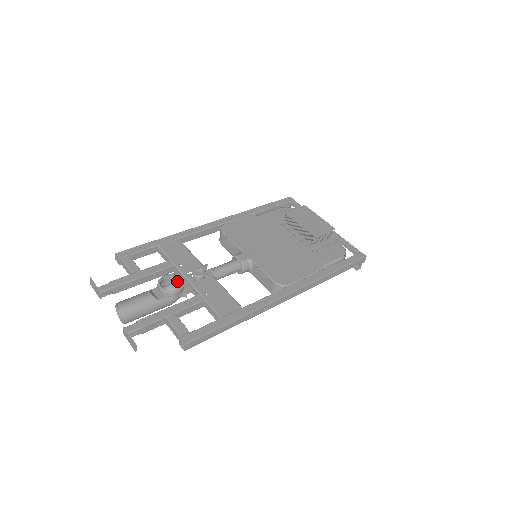
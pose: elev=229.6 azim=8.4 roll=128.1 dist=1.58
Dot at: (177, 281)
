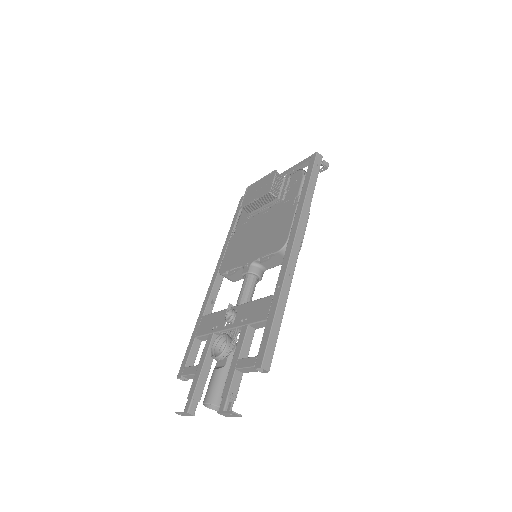
Dot at: (224, 340)
